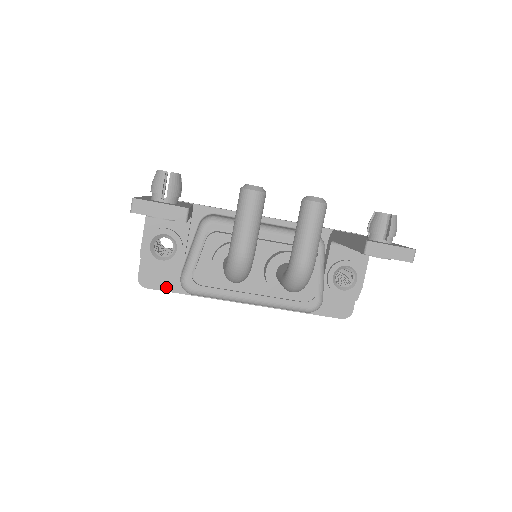
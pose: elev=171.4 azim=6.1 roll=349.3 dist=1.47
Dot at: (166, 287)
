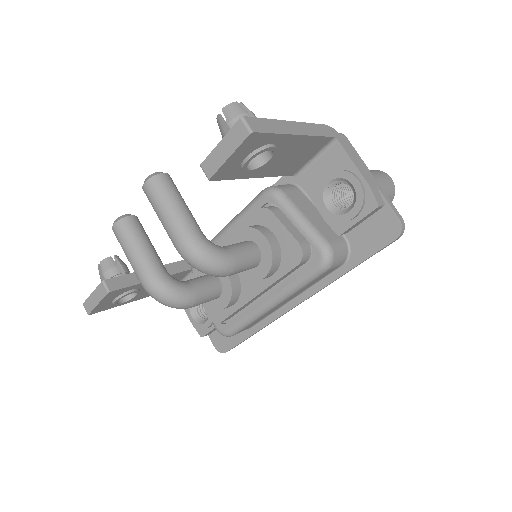
Dot at: (235, 341)
